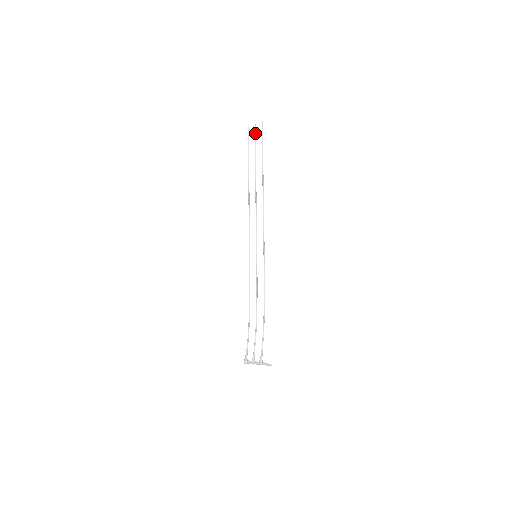
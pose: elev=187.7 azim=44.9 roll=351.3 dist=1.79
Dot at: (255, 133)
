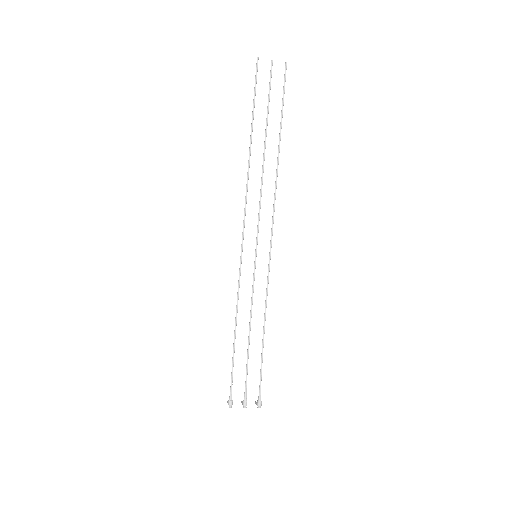
Dot at: occluded
